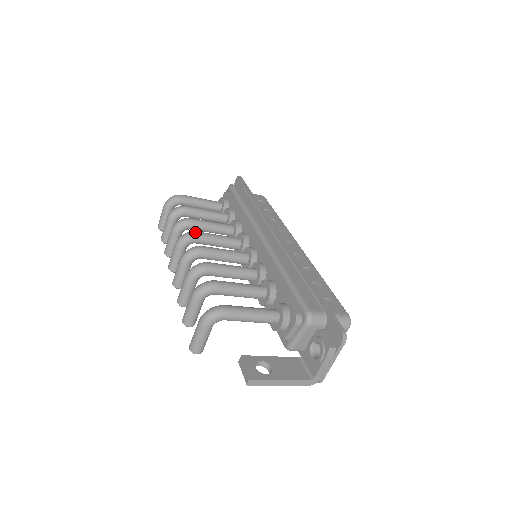
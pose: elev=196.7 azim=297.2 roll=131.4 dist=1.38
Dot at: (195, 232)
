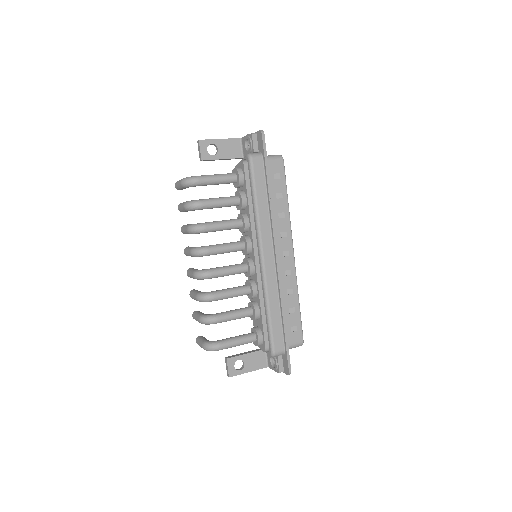
Dot at: (206, 252)
